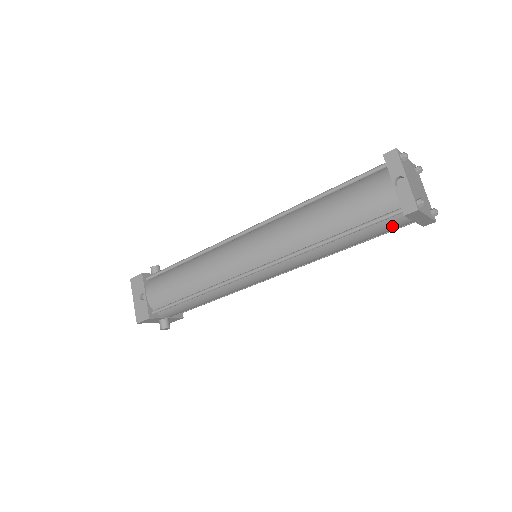
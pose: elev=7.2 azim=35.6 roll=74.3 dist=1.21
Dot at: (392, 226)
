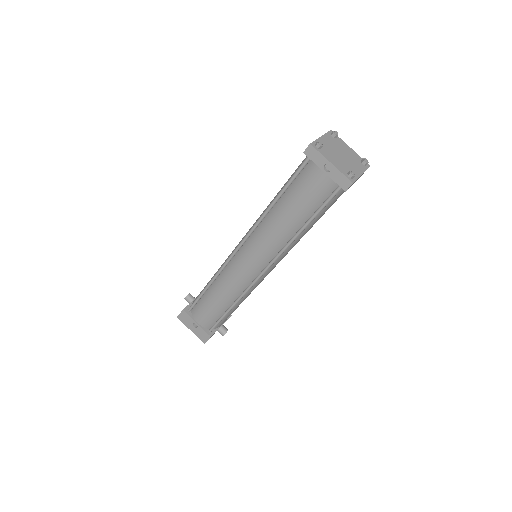
Dot at: (341, 194)
